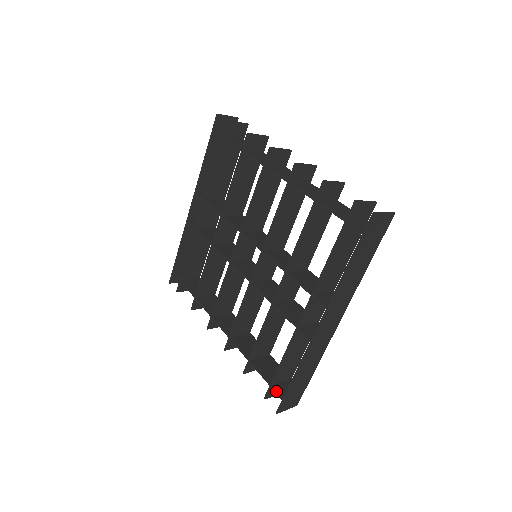
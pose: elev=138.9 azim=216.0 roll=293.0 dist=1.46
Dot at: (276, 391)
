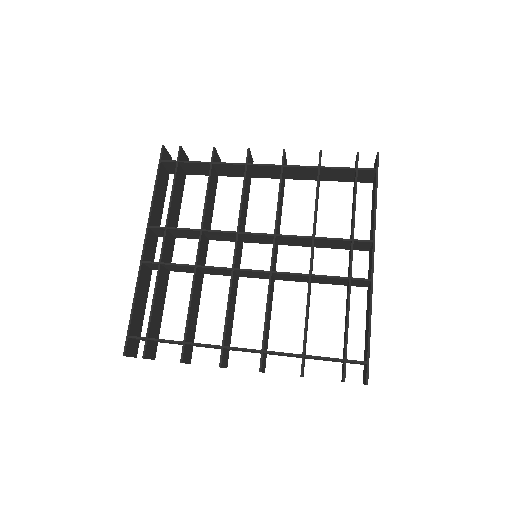
Dot at: (355, 360)
